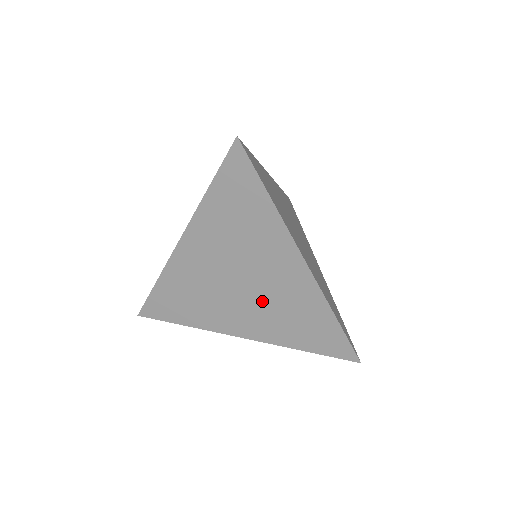
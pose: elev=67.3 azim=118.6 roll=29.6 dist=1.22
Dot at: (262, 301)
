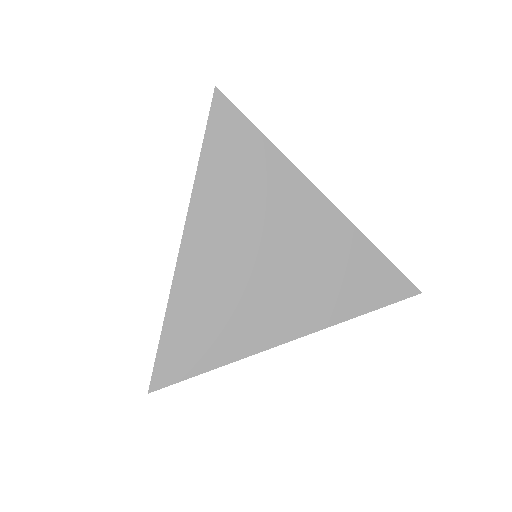
Dot at: (298, 272)
